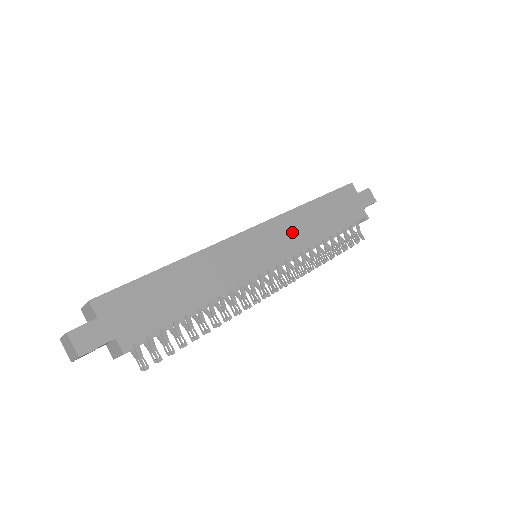
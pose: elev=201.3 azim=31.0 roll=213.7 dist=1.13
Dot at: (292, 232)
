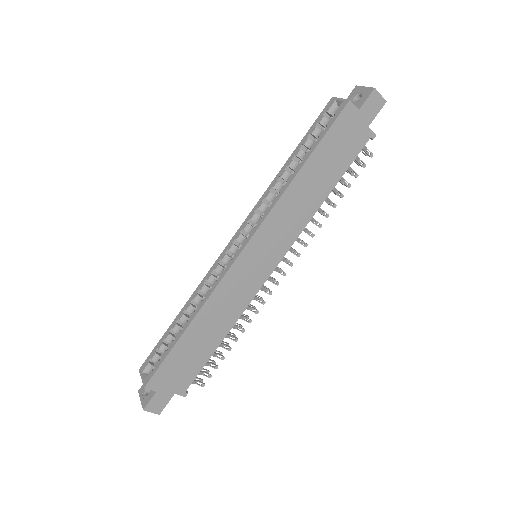
Dot at: (285, 223)
